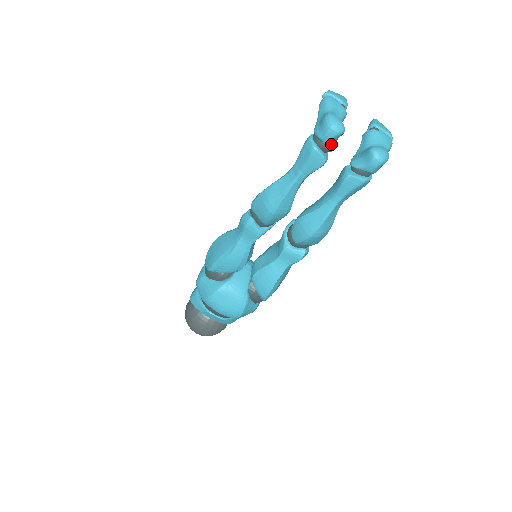
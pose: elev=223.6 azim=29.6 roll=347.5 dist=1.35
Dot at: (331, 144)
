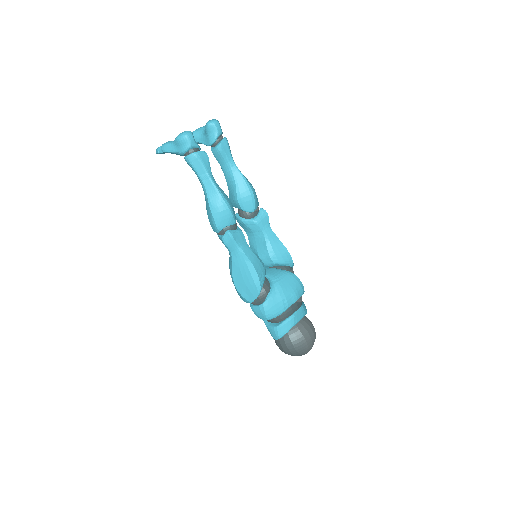
Dot at: (196, 143)
